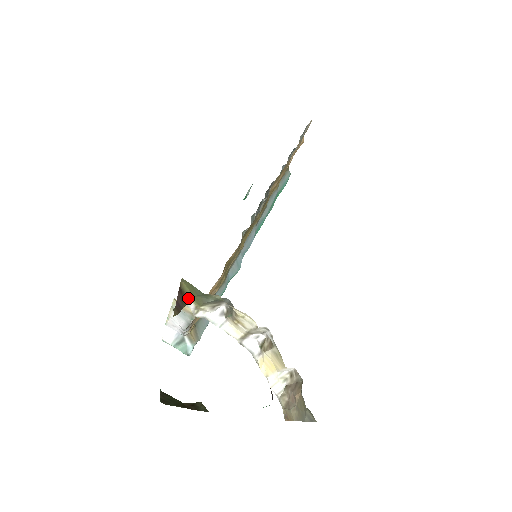
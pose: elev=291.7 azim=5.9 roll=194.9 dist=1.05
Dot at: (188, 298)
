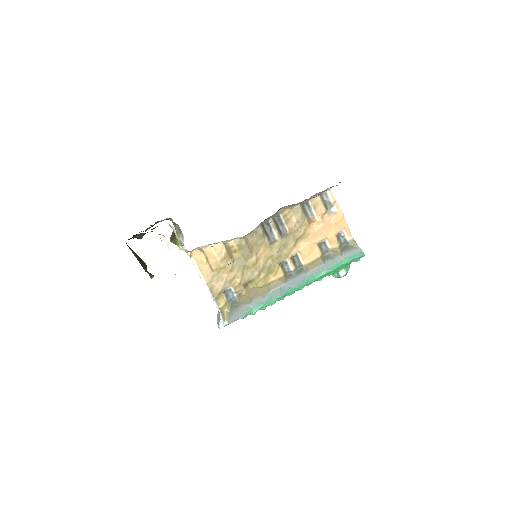
Dot at: occluded
